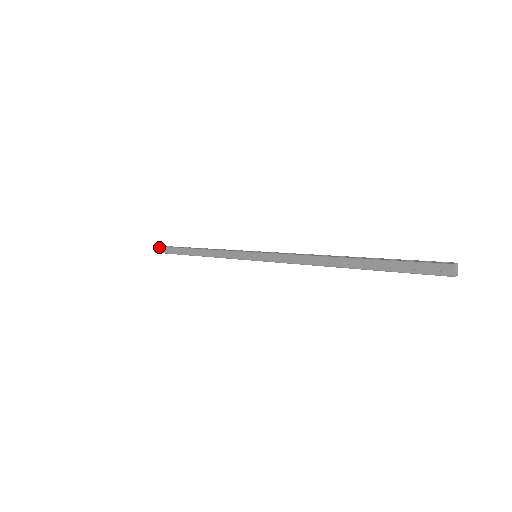
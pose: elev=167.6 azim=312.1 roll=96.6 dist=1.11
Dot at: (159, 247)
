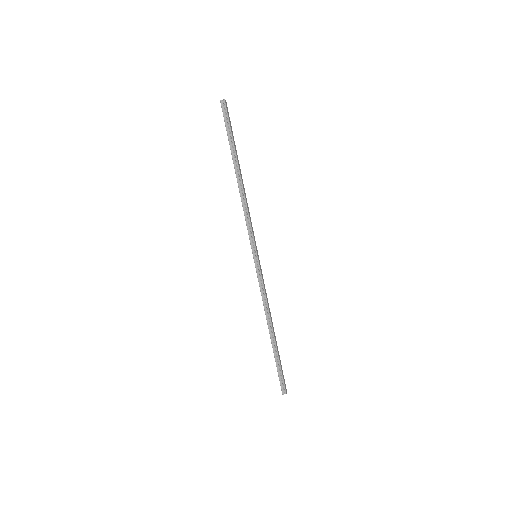
Dot at: occluded
